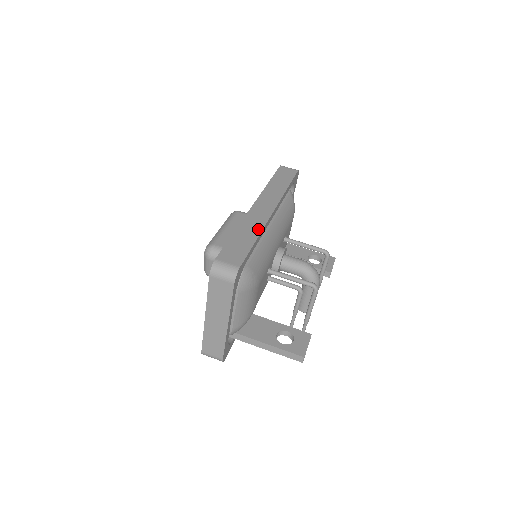
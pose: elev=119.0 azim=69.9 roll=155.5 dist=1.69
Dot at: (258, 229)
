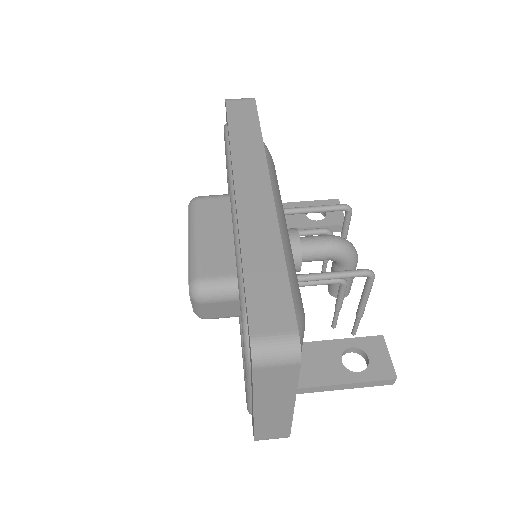
Dot at: (273, 236)
